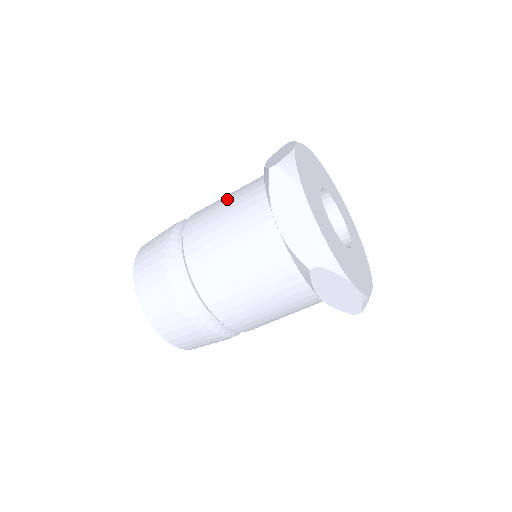
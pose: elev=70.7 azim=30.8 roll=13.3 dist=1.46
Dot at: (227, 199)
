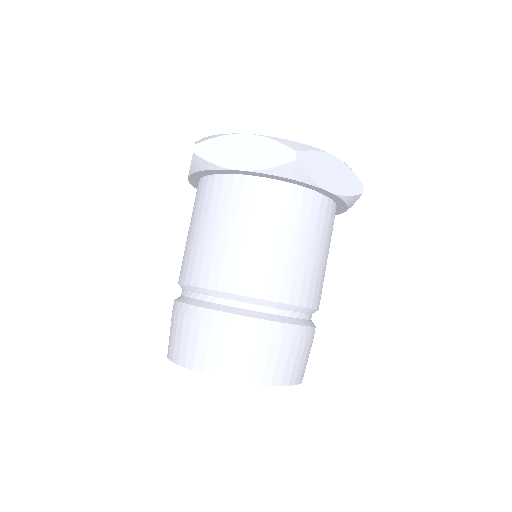
Dot at: (190, 229)
